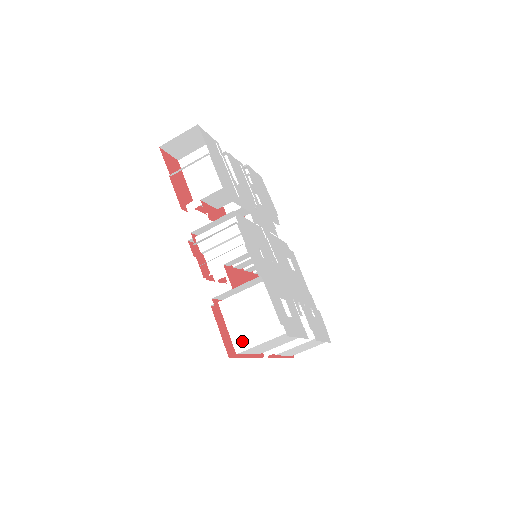
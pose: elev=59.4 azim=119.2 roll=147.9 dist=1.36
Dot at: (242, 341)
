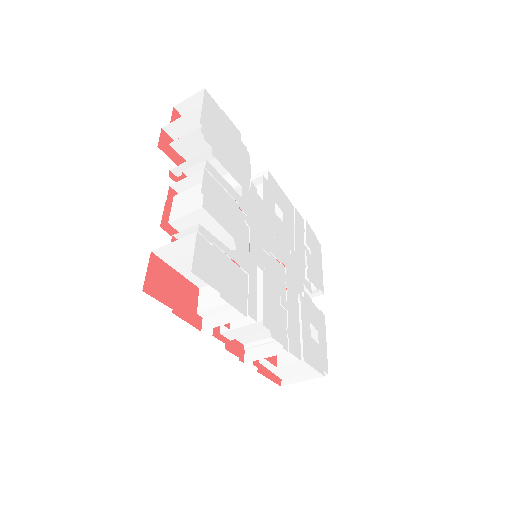
Dot at: (288, 376)
